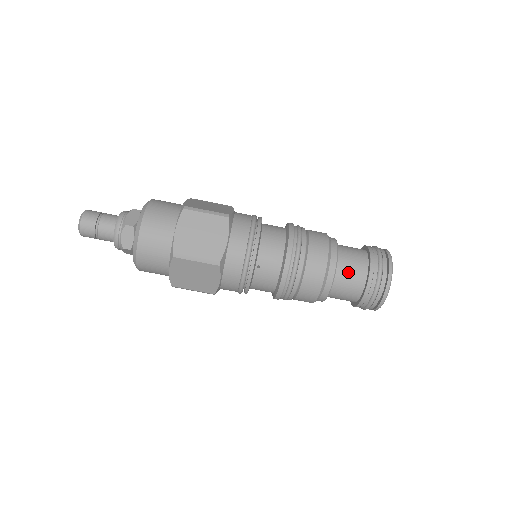
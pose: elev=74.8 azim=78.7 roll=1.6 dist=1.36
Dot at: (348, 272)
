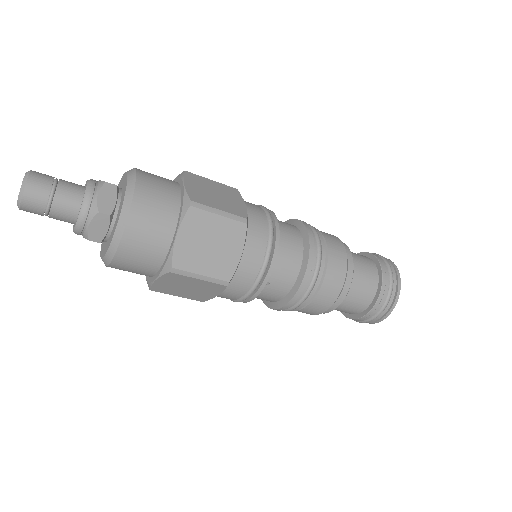
Dot at: (358, 292)
